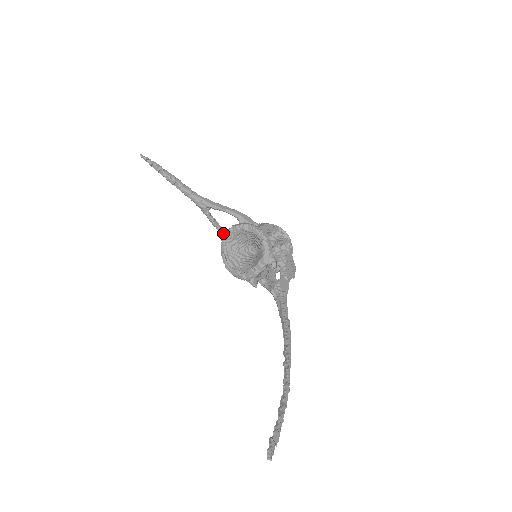
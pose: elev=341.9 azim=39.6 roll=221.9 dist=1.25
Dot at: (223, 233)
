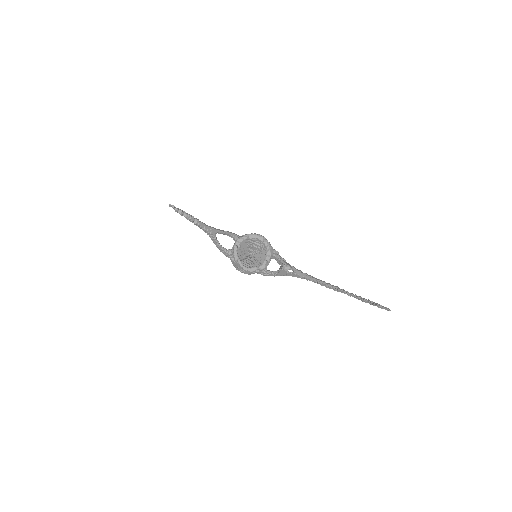
Dot at: (234, 246)
